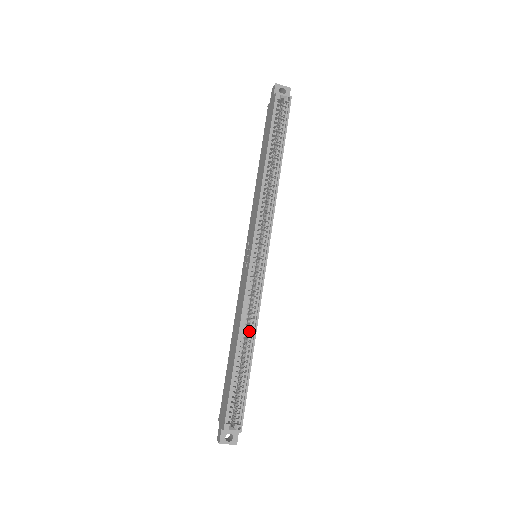
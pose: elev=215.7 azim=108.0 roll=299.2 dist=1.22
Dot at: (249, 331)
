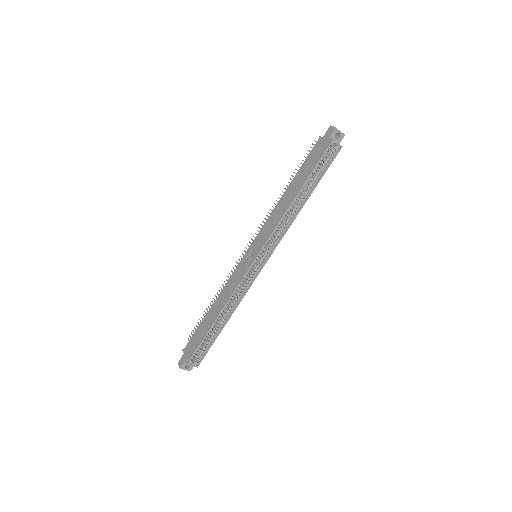
Dot at: (228, 305)
